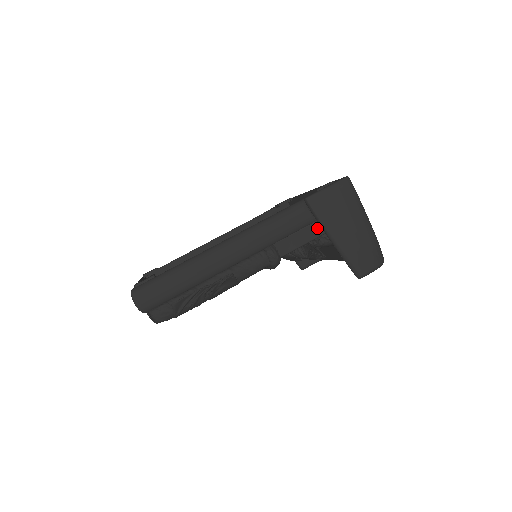
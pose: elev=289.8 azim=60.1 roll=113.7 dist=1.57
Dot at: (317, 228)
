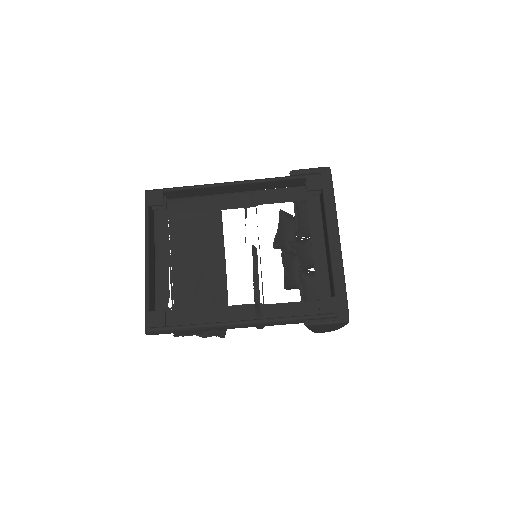
Dot at: occluded
